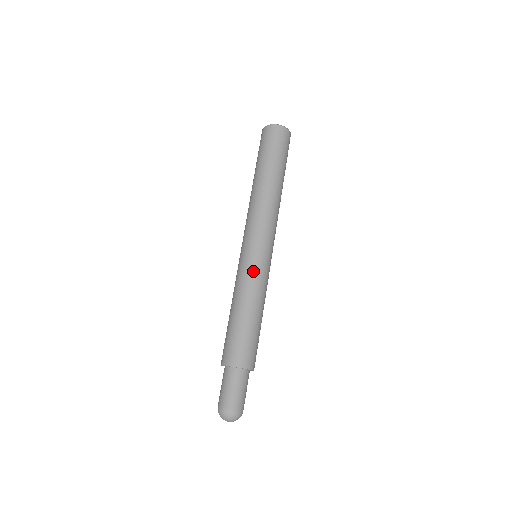
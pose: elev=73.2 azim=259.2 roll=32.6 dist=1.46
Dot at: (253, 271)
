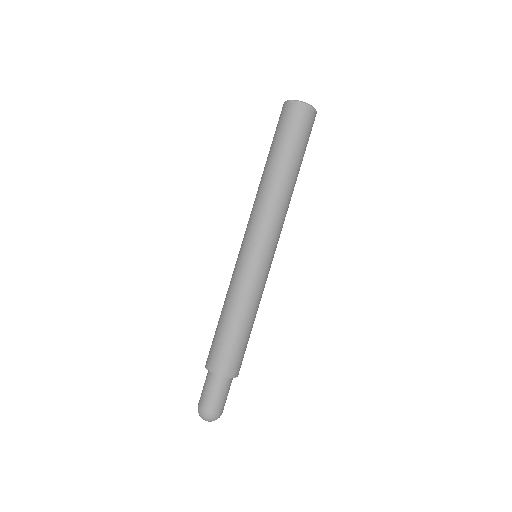
Dot at: (254, 279)
